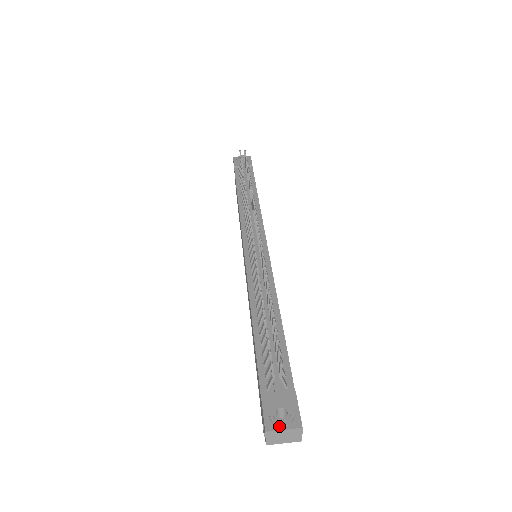
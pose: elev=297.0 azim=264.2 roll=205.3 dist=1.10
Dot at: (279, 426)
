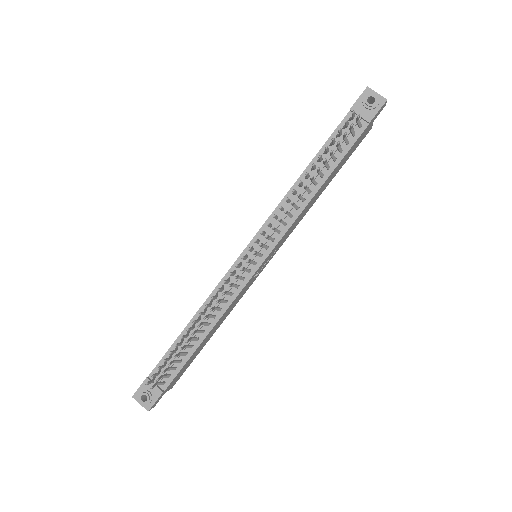
Dot at: (139, 401)
